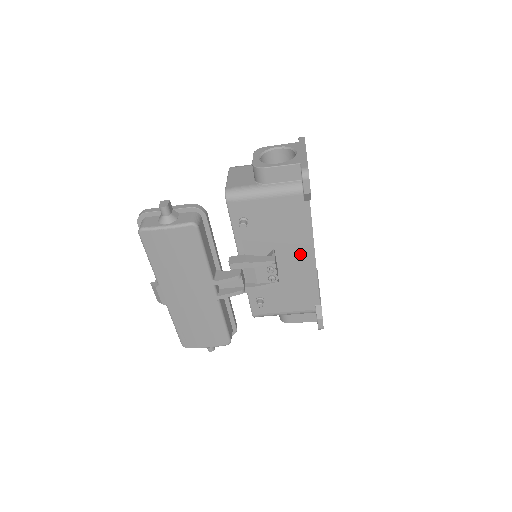
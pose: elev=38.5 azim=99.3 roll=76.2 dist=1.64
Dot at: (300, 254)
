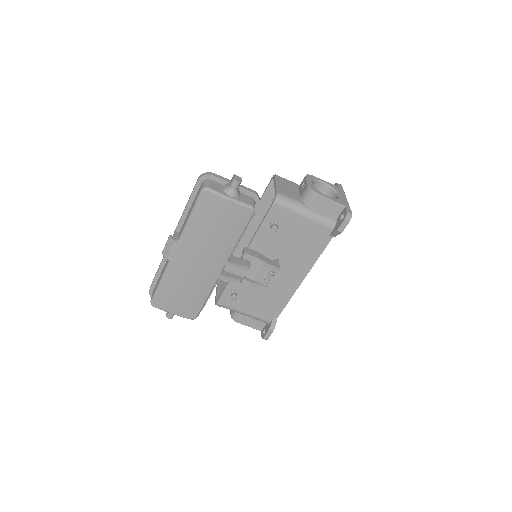
Dot at: (294, 272)
